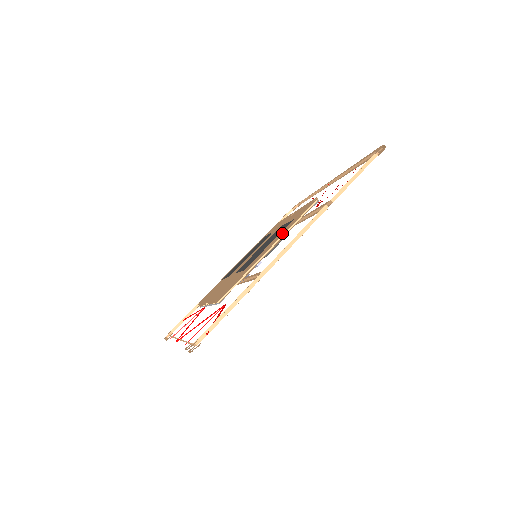
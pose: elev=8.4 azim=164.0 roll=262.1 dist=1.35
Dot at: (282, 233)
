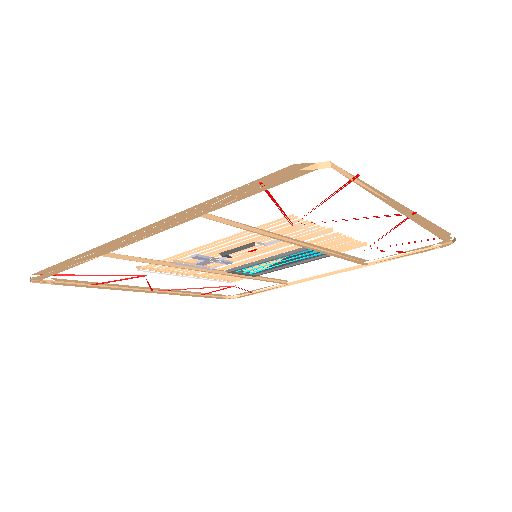
Dot at: (239, 236)
